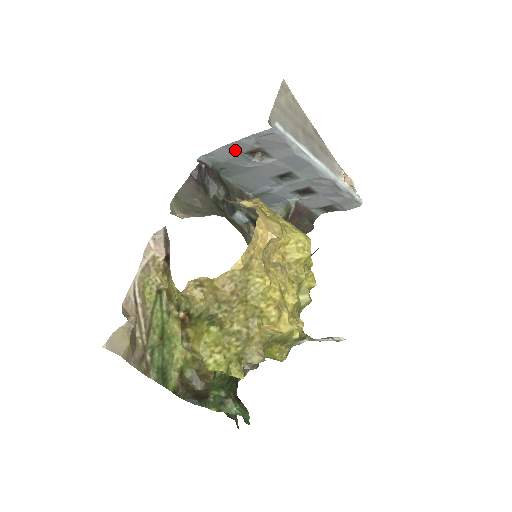
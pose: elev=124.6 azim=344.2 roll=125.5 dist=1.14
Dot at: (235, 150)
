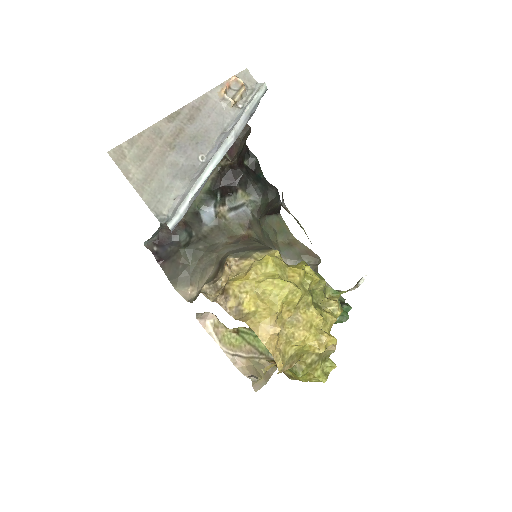
Dot at: occluded
